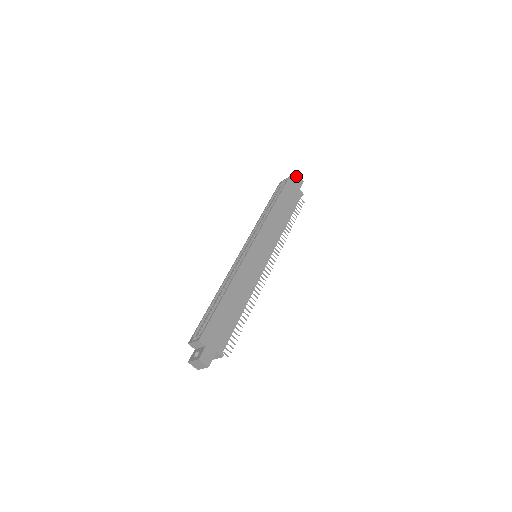
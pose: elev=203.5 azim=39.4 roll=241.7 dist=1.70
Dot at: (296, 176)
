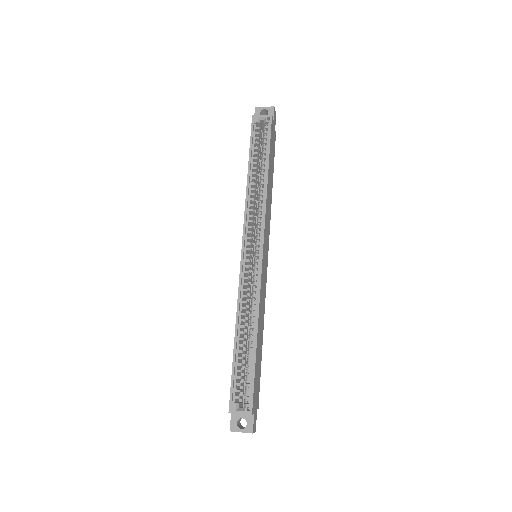
Dot at: (273, 109)
